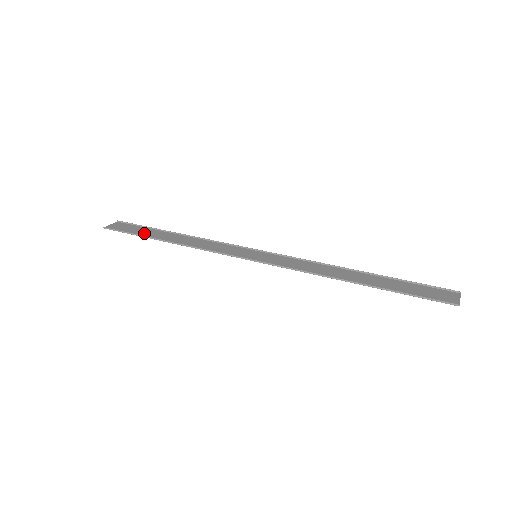
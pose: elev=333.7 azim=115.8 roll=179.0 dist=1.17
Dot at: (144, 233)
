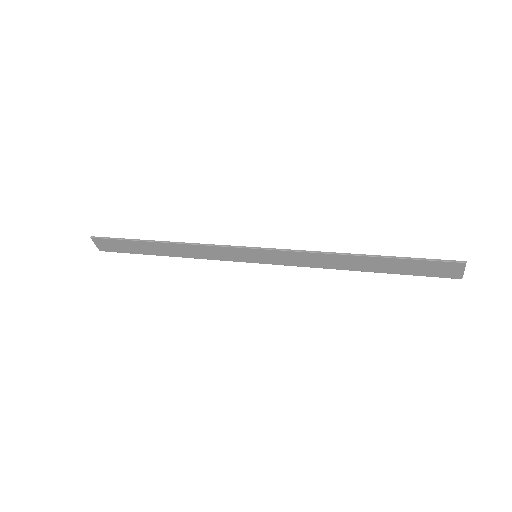
Dot at: (135, 245)
